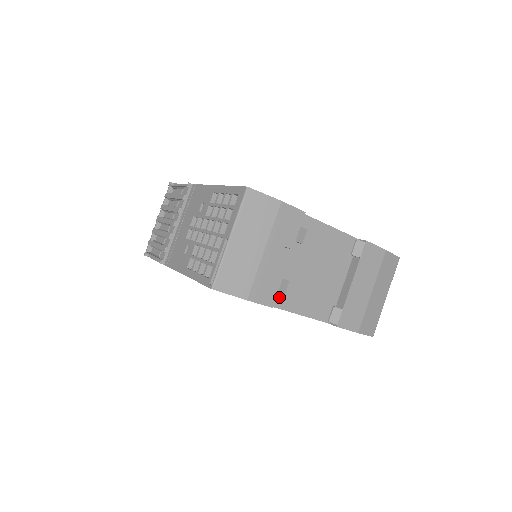
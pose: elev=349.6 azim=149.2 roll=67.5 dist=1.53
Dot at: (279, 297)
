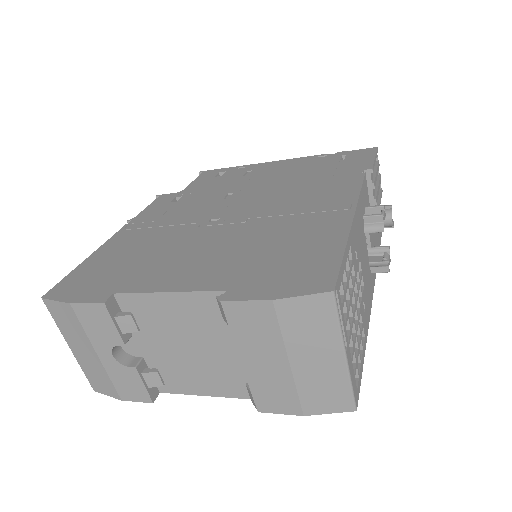
Dot at: (168, 383)
